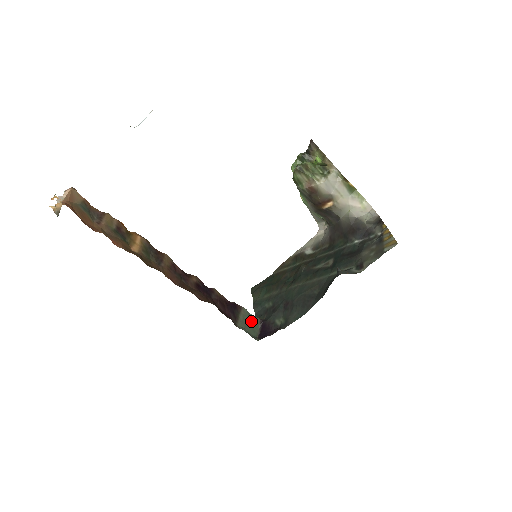
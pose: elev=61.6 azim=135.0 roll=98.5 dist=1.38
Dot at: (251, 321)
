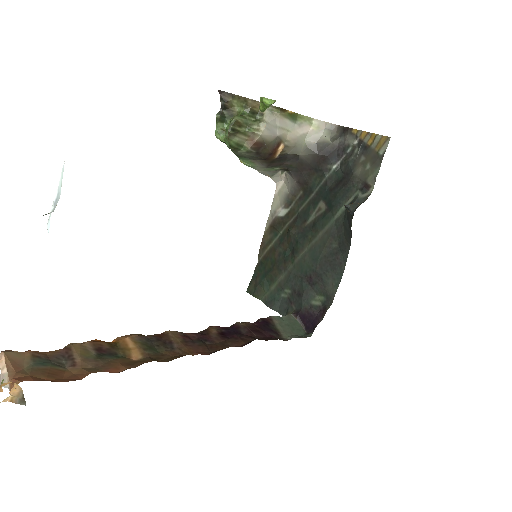
Dot at: (289, 323)
